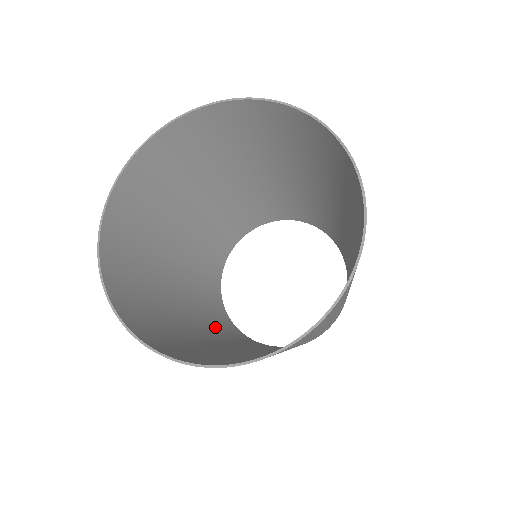
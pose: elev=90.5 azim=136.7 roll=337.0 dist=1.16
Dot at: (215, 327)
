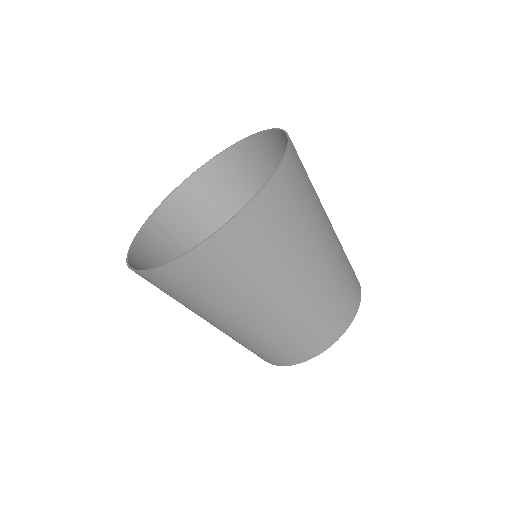
Dot at: occluded
